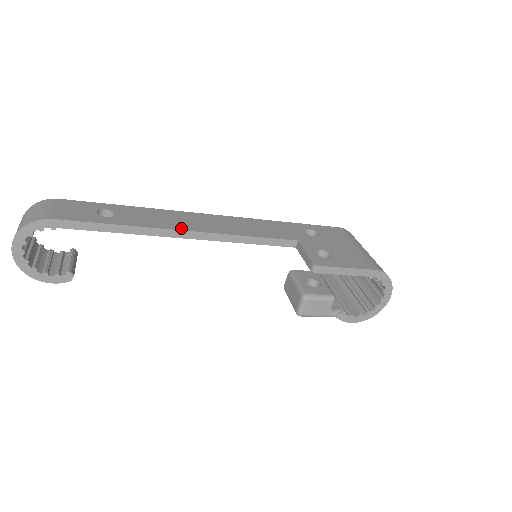
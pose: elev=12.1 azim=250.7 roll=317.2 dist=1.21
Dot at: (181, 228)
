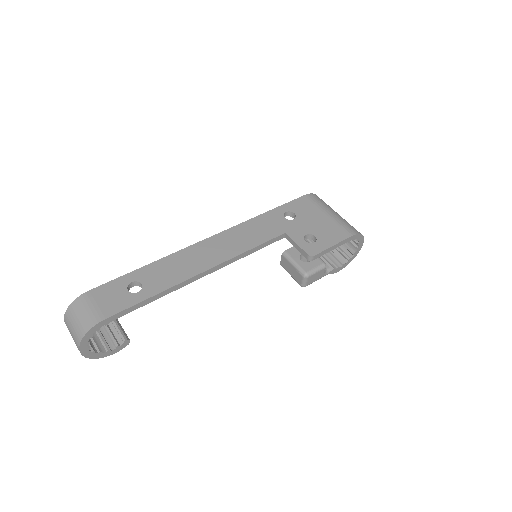
Dot at: (199, 271)
